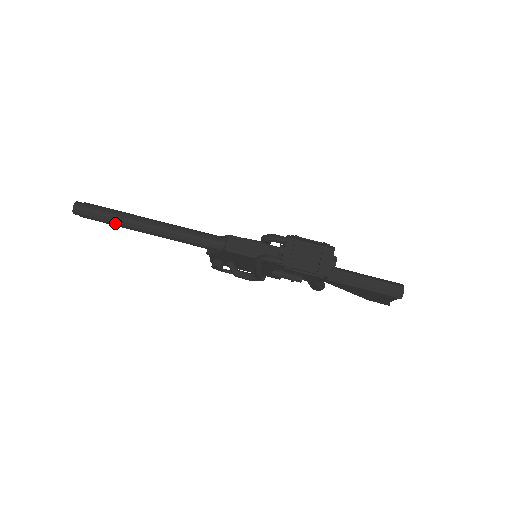
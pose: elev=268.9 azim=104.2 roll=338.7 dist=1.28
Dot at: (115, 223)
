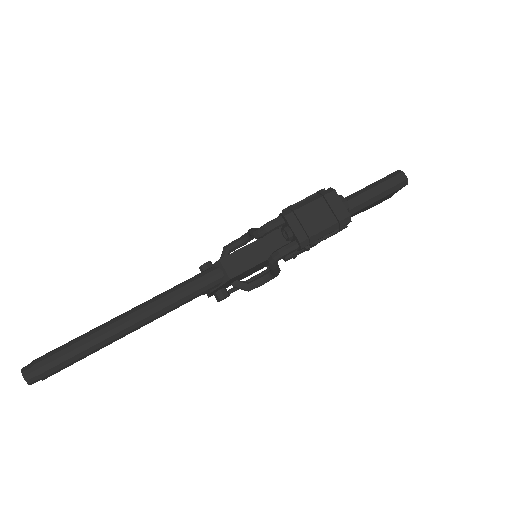
Dot at: (90, 353)
